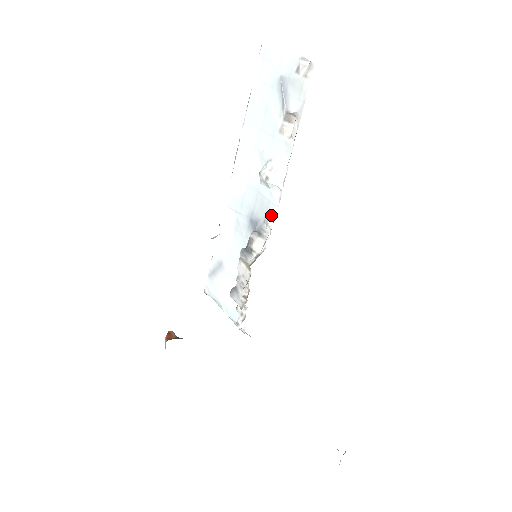
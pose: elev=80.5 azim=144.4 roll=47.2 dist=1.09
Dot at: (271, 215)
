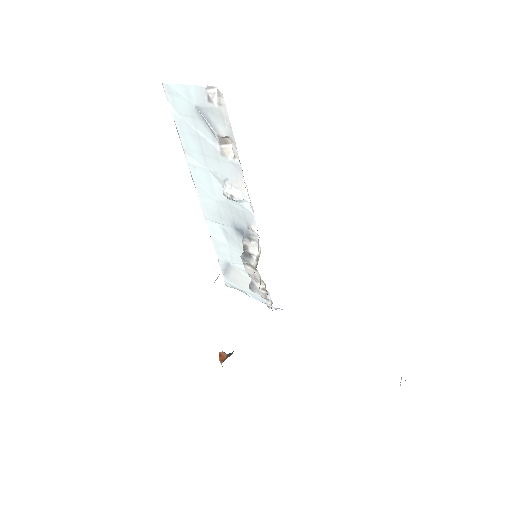
Dot at: (251, 222)
